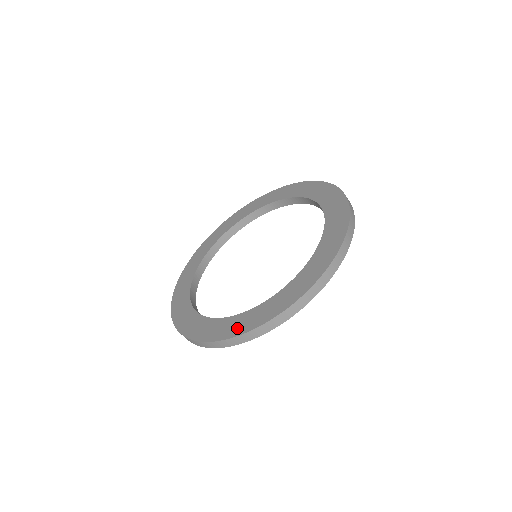
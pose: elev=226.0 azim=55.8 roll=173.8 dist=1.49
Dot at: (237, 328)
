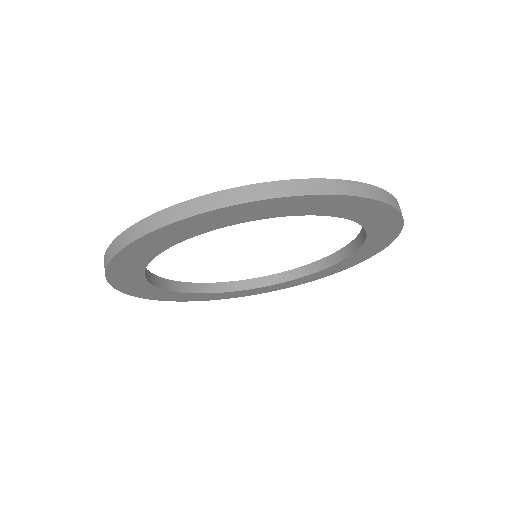
Dot at: occluded
